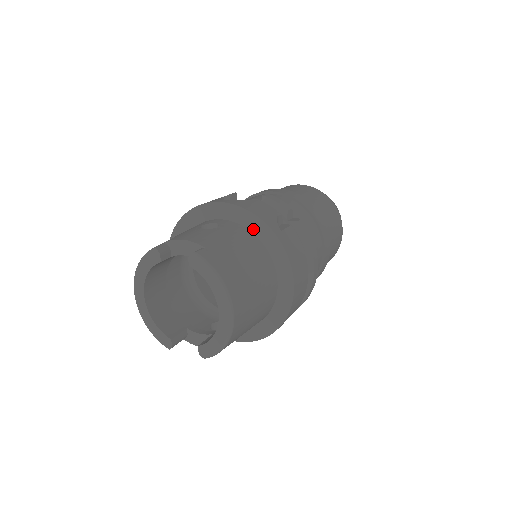
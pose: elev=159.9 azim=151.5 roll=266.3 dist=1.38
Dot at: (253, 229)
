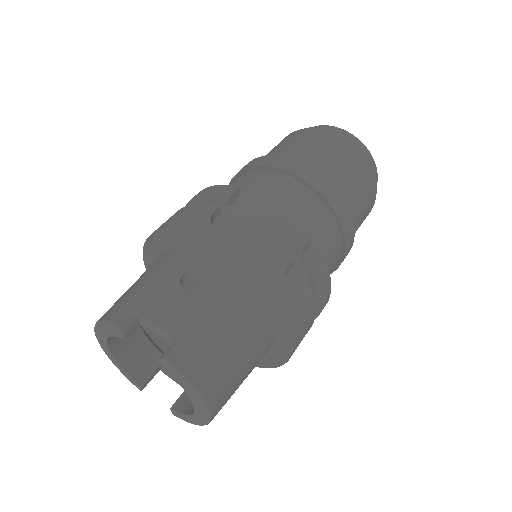
Dot at: (252, 288)
